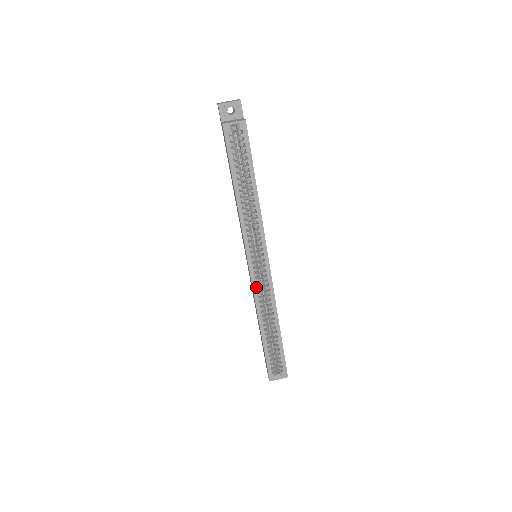
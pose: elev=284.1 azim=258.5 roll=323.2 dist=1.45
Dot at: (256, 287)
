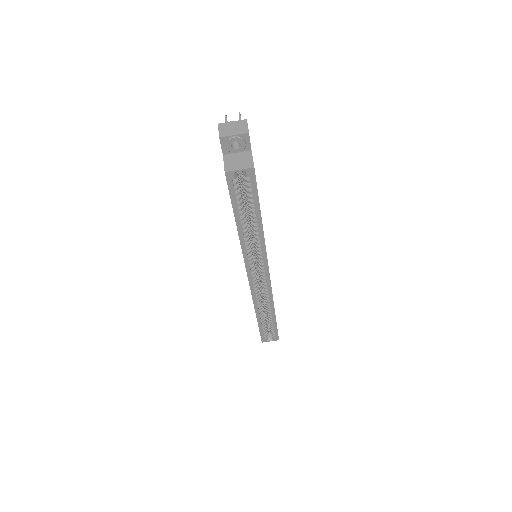
Dot at: (255, 292)
